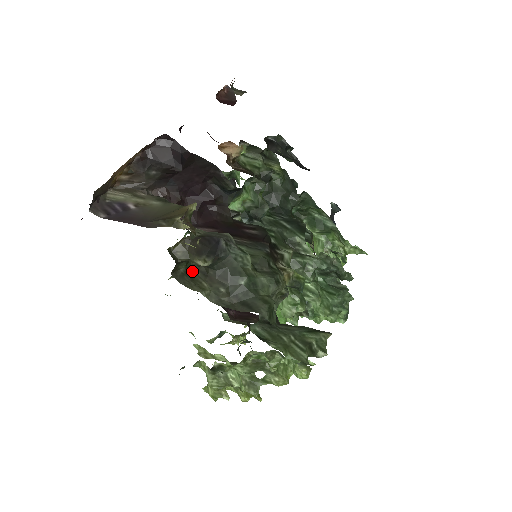
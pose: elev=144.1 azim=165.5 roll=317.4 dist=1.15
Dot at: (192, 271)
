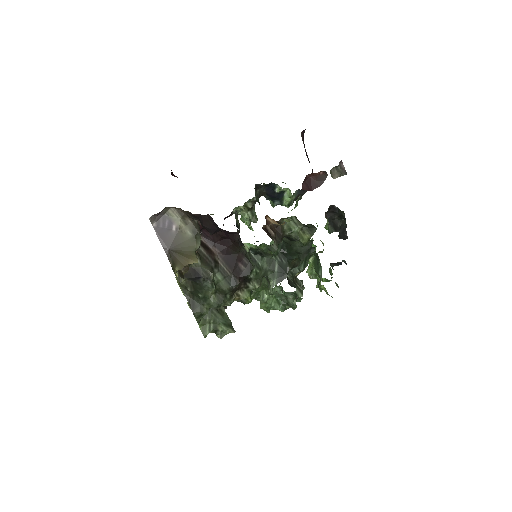
Dot at: occluded
